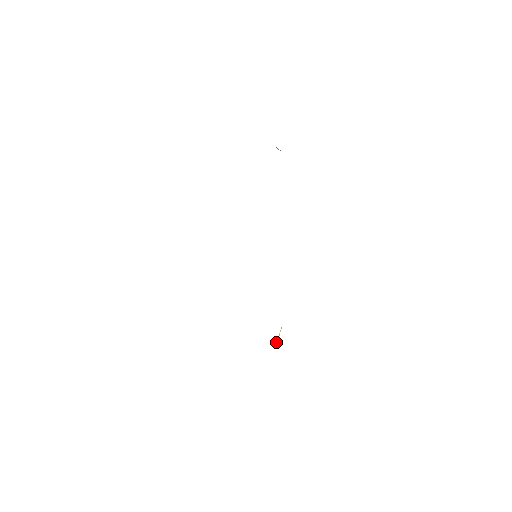
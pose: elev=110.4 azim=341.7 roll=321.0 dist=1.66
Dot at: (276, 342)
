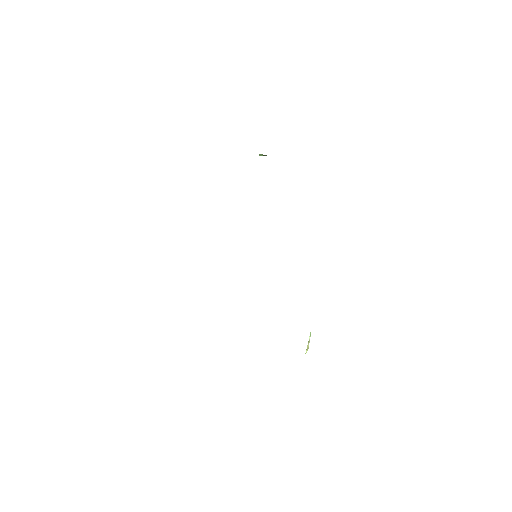
Dot at: (306, 349)
